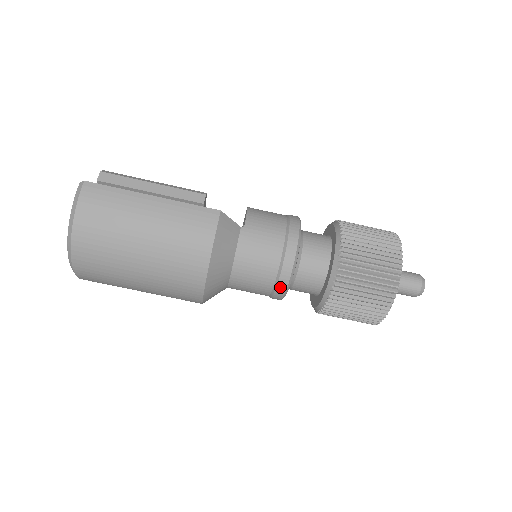
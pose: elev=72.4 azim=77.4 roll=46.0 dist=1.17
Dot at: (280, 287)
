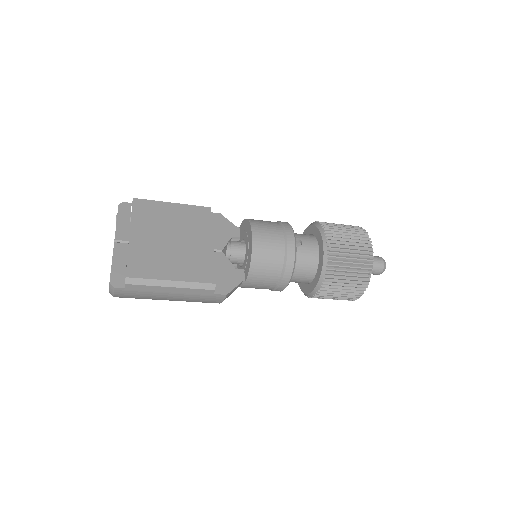
Dot at: occluded
